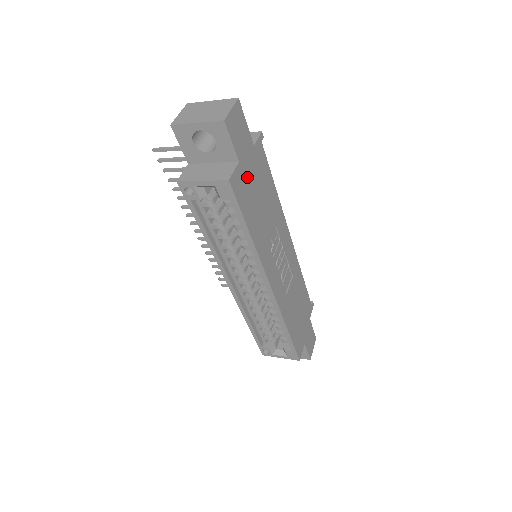
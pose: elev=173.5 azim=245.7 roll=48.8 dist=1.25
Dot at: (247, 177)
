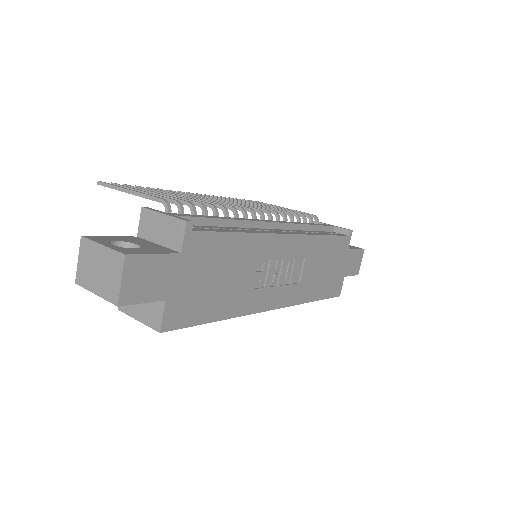
Dot at: (186, 292)
